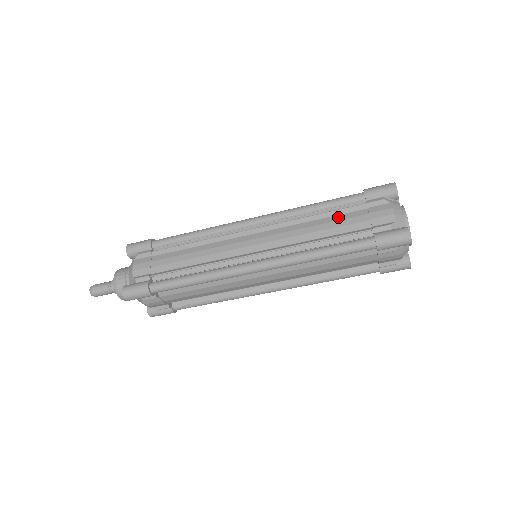
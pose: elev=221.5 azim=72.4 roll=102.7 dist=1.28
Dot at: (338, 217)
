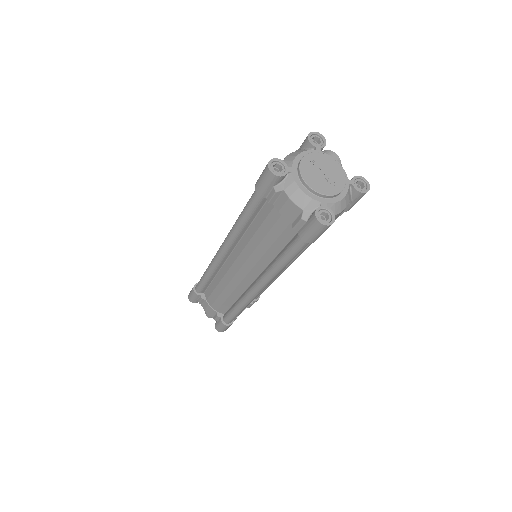
Dot at: occluded
